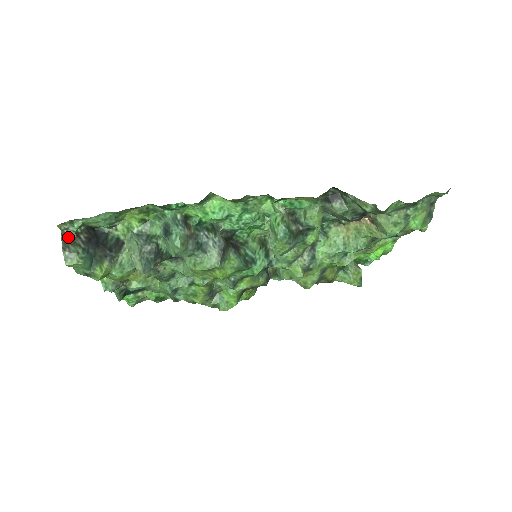
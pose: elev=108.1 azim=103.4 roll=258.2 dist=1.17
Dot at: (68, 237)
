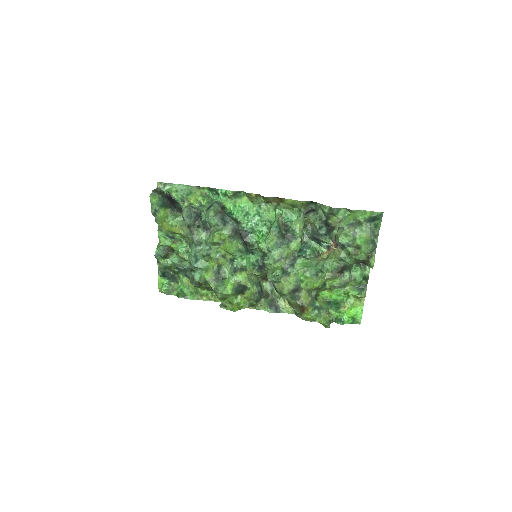
Dot at: (159, 191)
